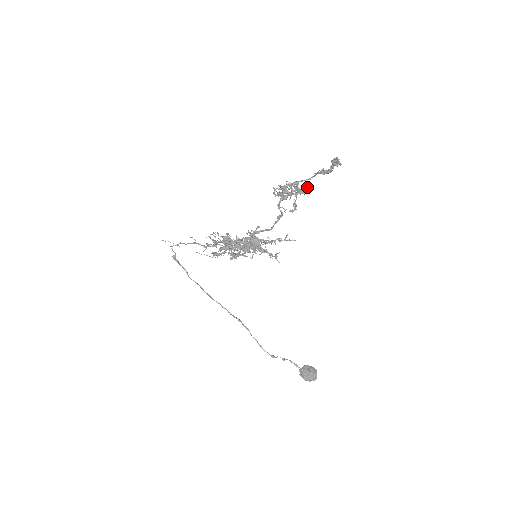
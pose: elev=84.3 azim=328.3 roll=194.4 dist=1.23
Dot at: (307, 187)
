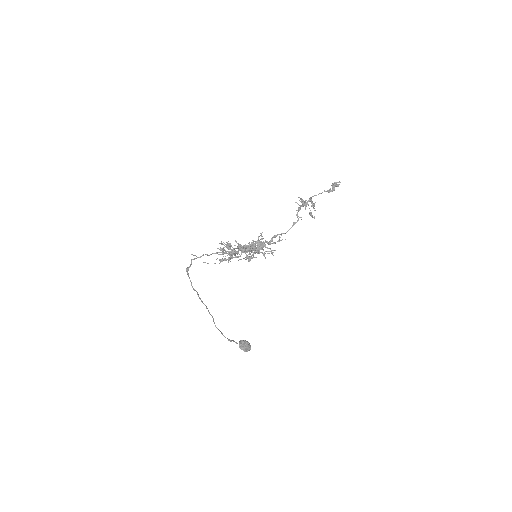
Dot at: occluded
